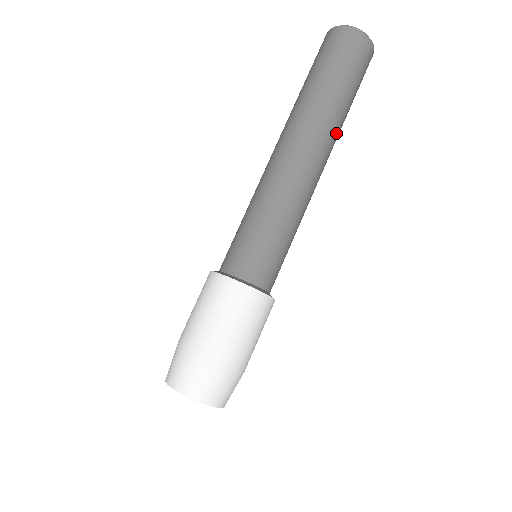
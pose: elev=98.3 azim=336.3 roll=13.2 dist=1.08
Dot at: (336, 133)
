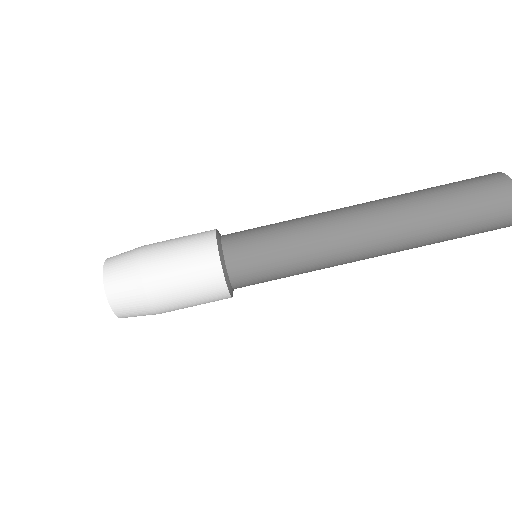
Dot at: (409, 247)
